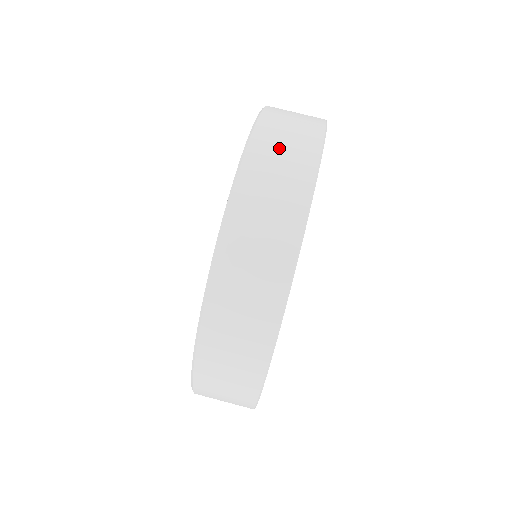
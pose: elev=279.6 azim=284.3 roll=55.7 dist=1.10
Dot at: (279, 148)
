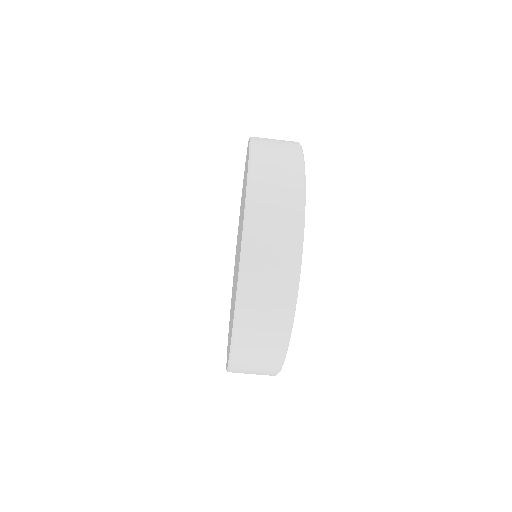
Dot at: (257, 339)
